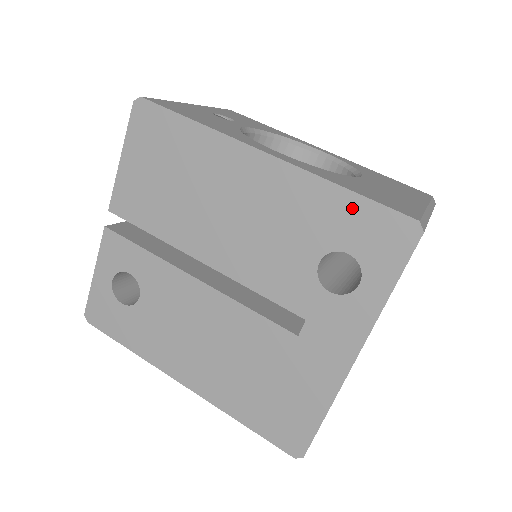
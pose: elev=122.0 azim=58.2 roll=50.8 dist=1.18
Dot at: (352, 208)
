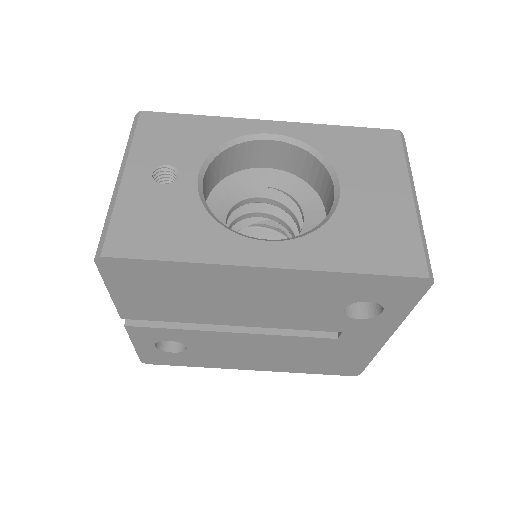
Dot at: (365, 282)
